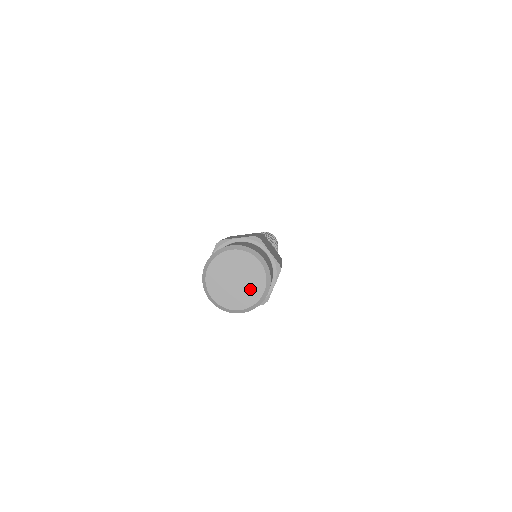
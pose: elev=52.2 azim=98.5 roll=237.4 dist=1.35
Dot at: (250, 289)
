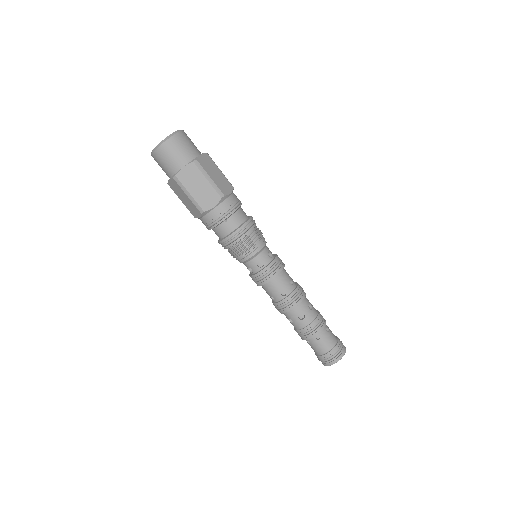
Dot at: occluded
